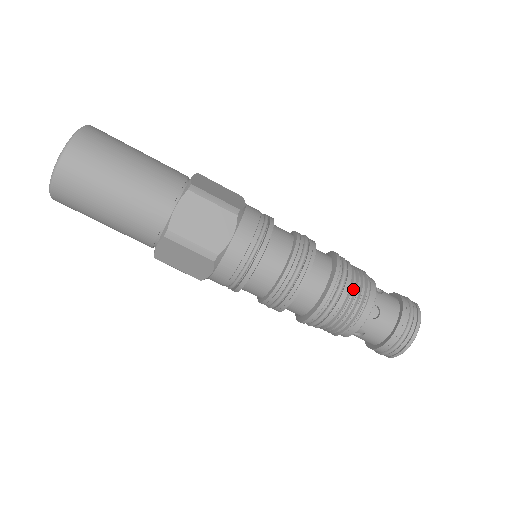
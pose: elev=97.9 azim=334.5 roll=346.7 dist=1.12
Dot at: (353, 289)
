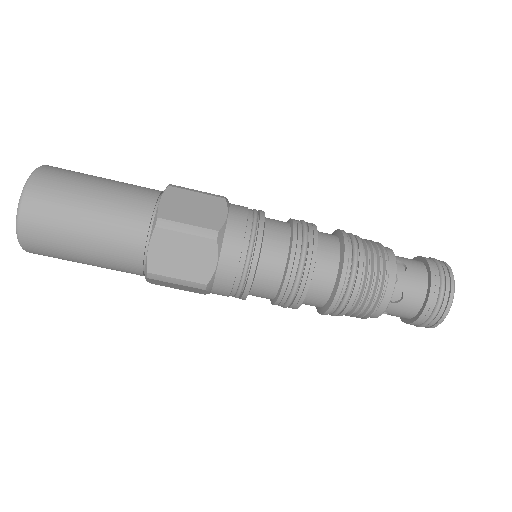
Dot at: (367, 246)
